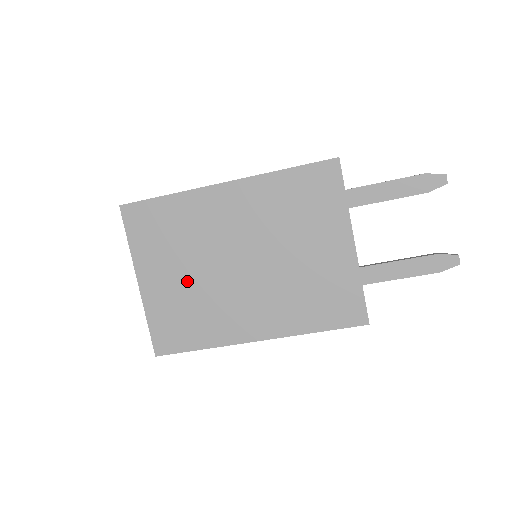
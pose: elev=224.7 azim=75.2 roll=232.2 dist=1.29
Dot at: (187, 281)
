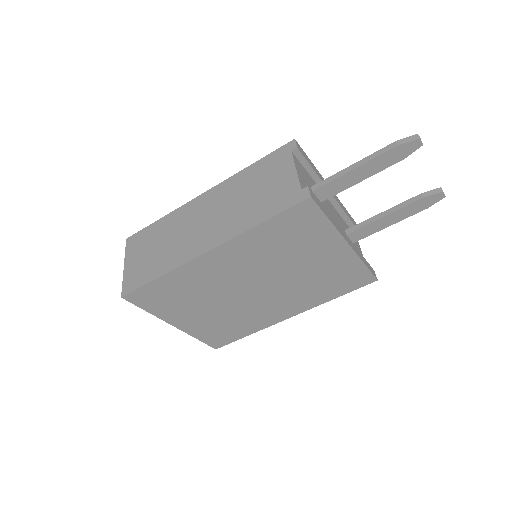
Dot at: (214, 312)
